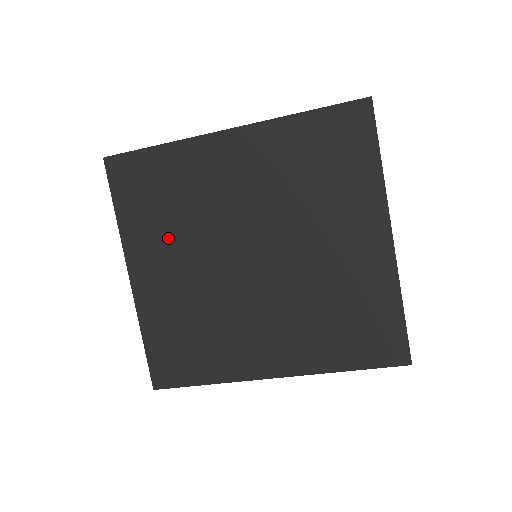
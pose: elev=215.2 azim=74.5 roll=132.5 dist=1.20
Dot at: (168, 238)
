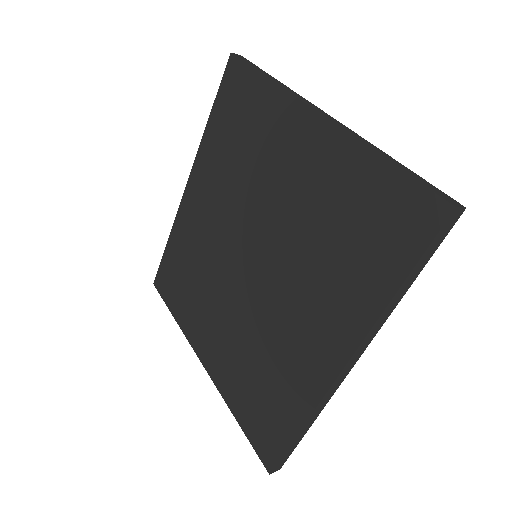
Dot at: (202, 303)
